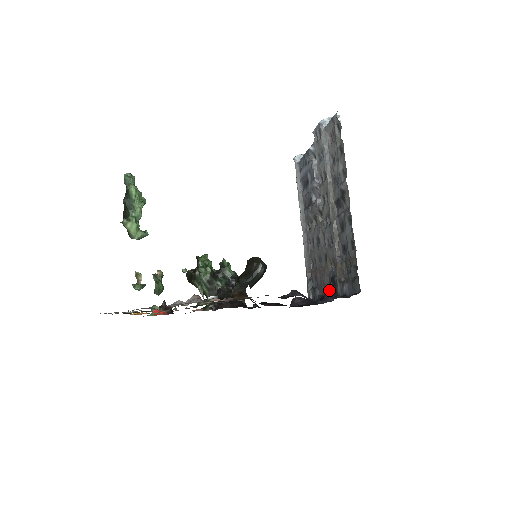
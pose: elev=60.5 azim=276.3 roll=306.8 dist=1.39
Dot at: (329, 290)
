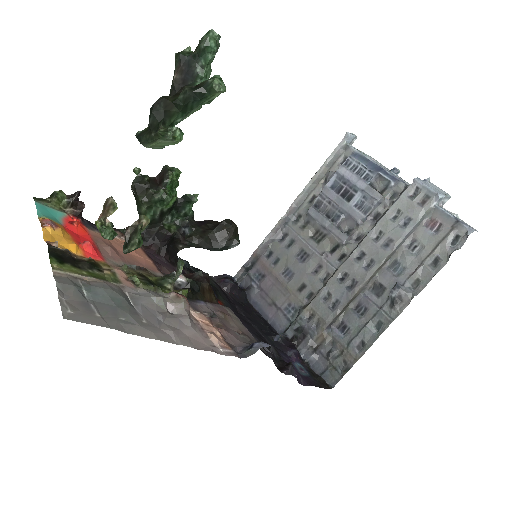
Dot at: (279, 317)
